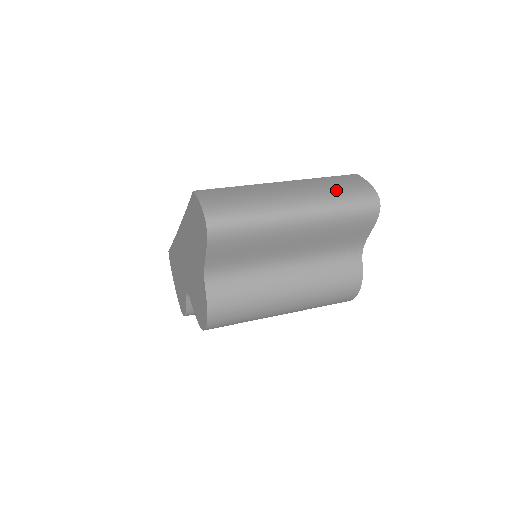
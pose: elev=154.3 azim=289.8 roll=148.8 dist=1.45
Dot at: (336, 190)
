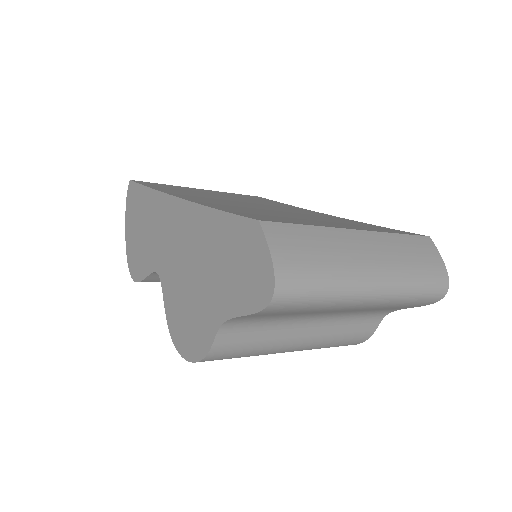
Dot at: (415, 267)
